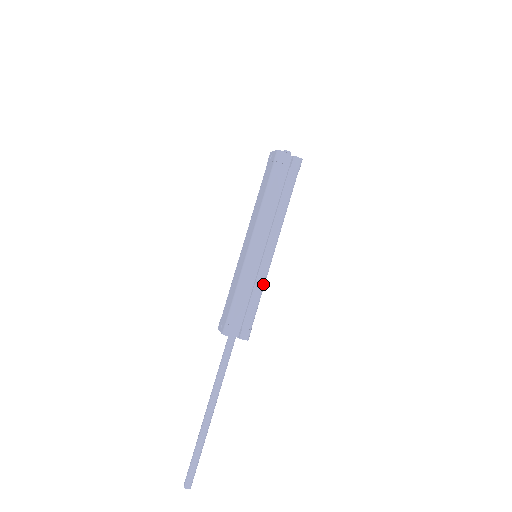
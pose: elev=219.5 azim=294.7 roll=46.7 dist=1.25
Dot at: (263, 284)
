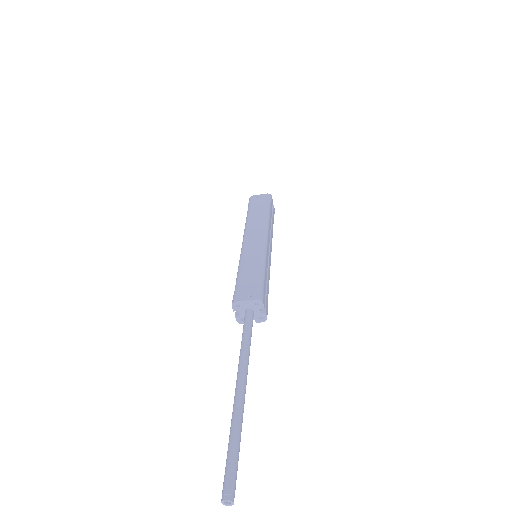
Dot at: (269, 278)
